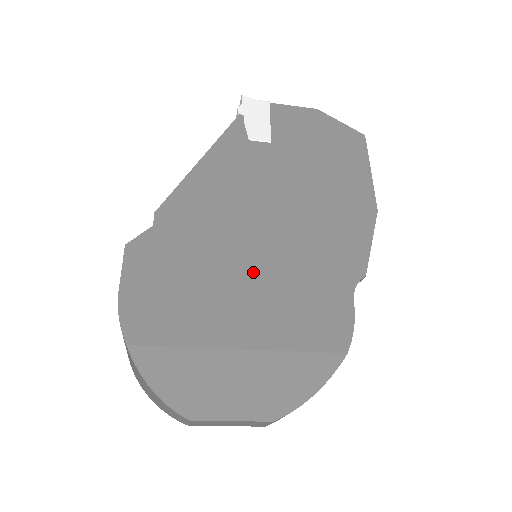
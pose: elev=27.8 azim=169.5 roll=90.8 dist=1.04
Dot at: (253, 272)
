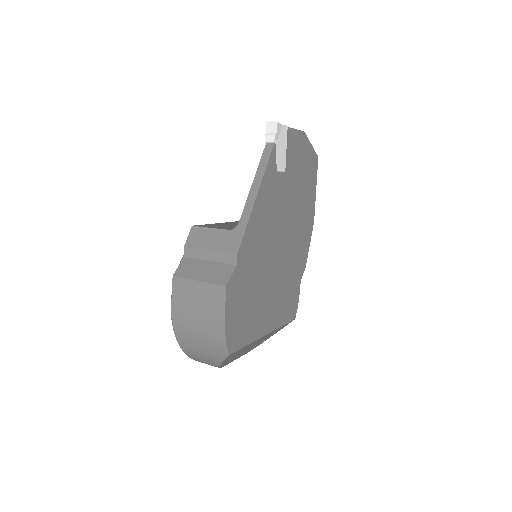
Dot at: (272, 284)
